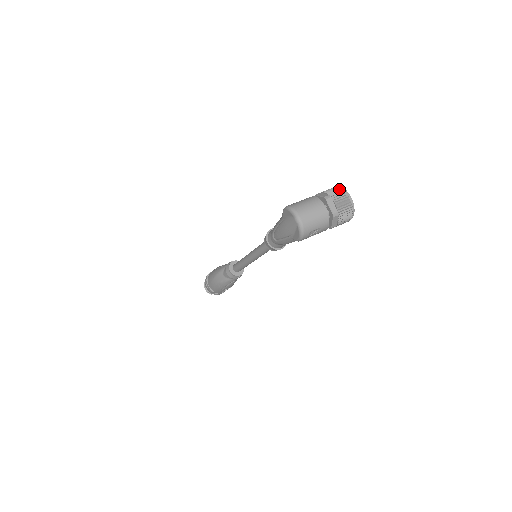
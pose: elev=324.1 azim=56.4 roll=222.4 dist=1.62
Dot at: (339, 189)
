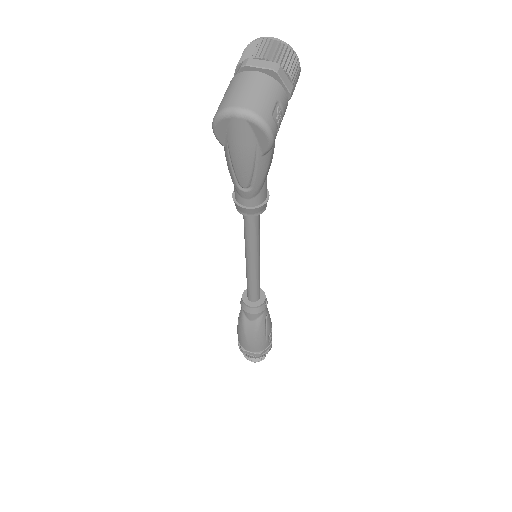
Dot at: (248, 47)
